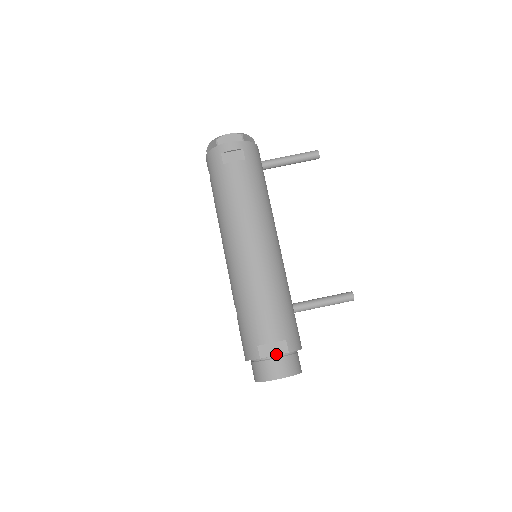
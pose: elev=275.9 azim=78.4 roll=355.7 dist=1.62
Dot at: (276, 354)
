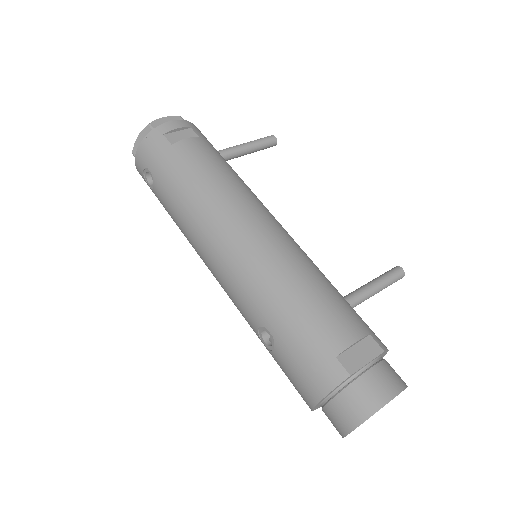
Dot at: (369, 360)
